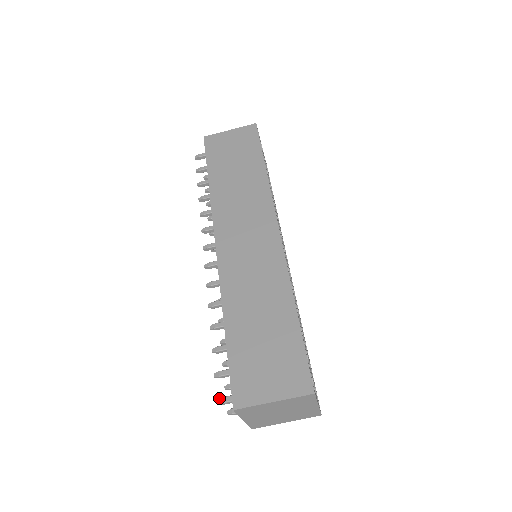
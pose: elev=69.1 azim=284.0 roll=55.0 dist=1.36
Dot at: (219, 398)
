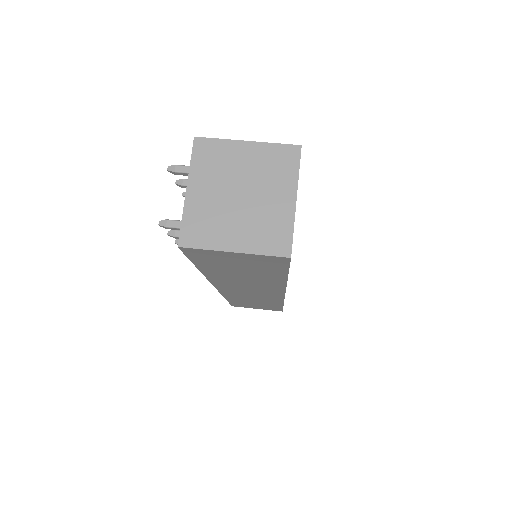
Dot at: (174, 167)
